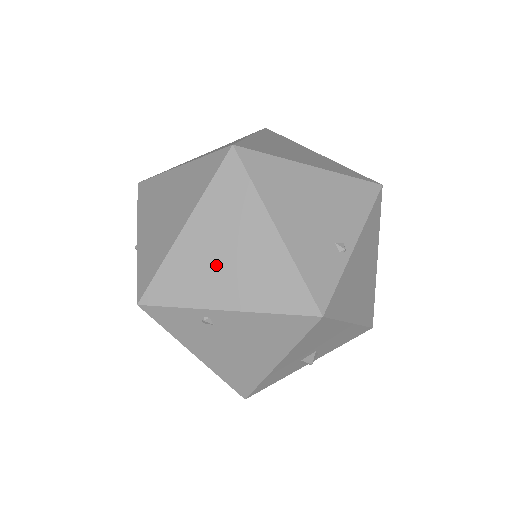
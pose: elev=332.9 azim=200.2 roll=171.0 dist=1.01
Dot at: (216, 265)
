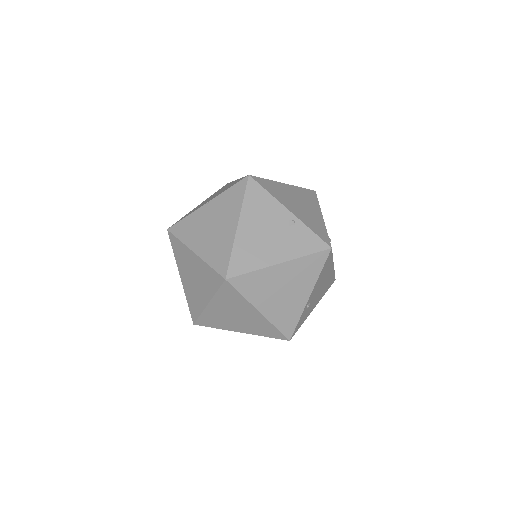
Dot at: (286, 298)
